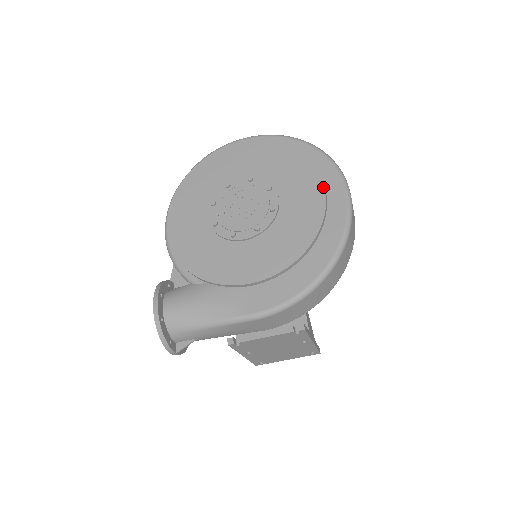
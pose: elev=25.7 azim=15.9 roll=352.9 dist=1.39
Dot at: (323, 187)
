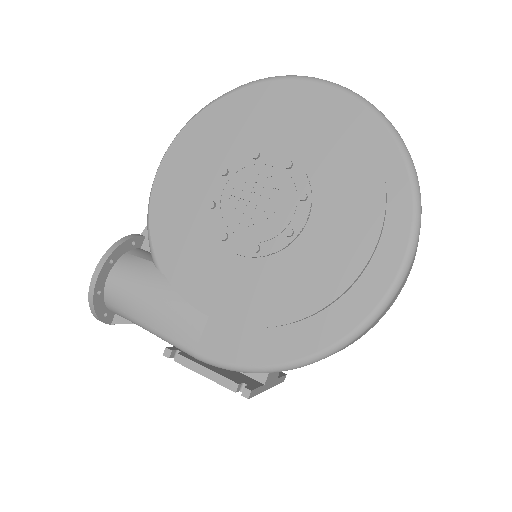
Dot at: (374, 243)
